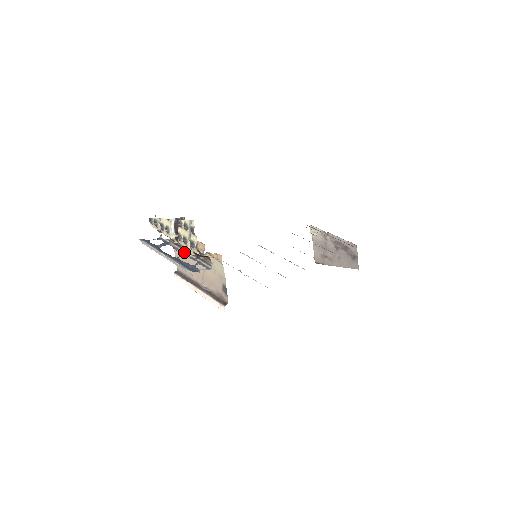
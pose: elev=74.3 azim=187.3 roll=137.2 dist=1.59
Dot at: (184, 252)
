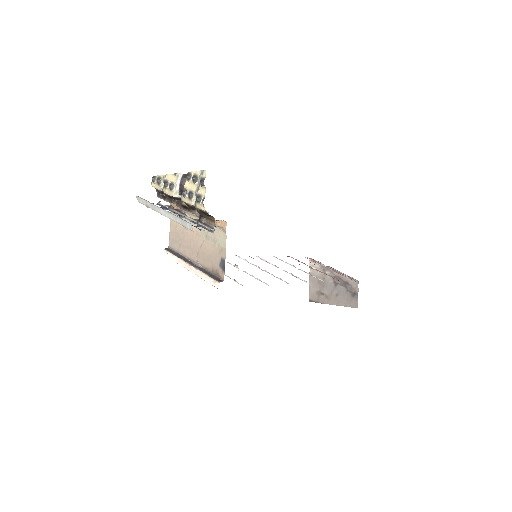
Dot at: (184, 216)
